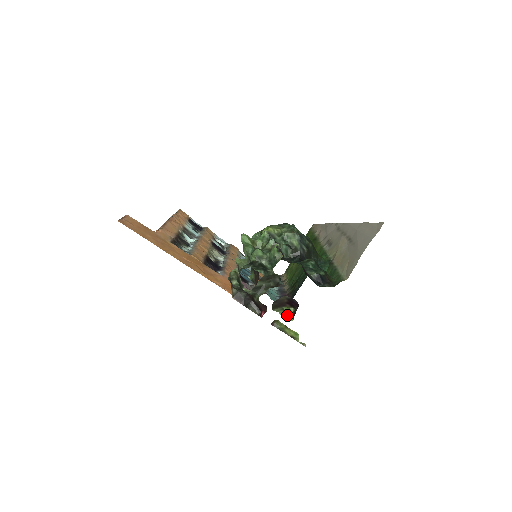
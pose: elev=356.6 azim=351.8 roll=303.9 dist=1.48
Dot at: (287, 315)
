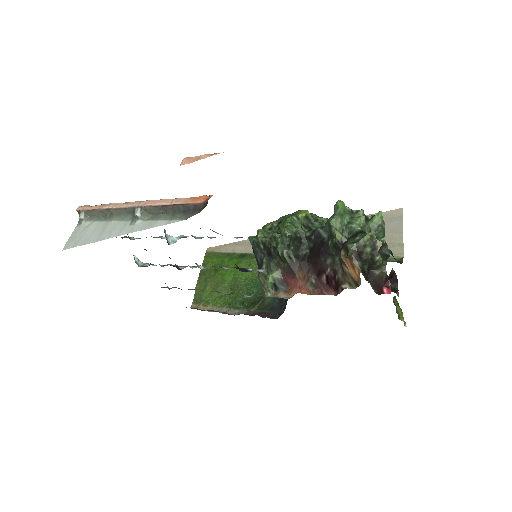
Dot at: (395, 291)
